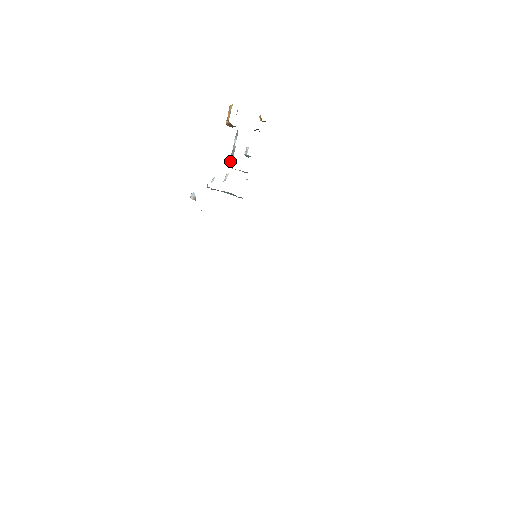
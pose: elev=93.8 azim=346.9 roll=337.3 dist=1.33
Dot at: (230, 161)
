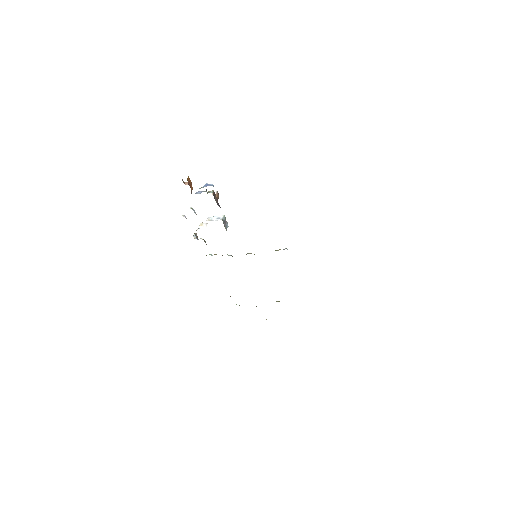
Dot at: occluded
